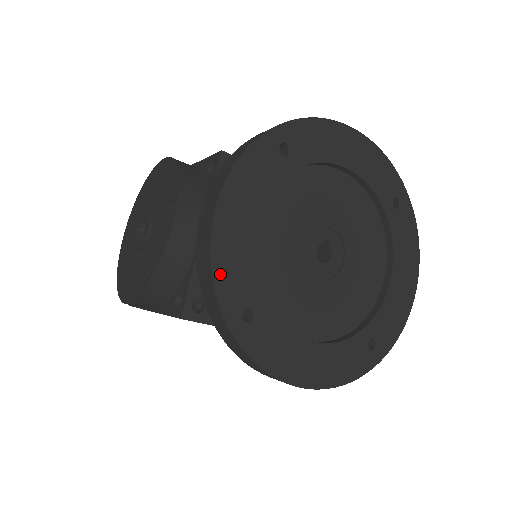
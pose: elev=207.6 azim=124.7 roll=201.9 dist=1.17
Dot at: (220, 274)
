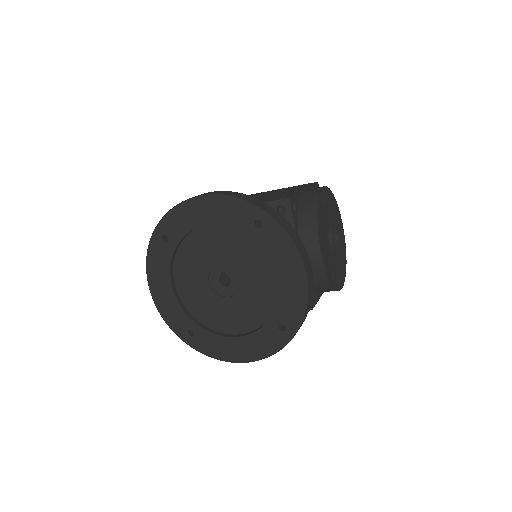
Dot at: (167, 318)
